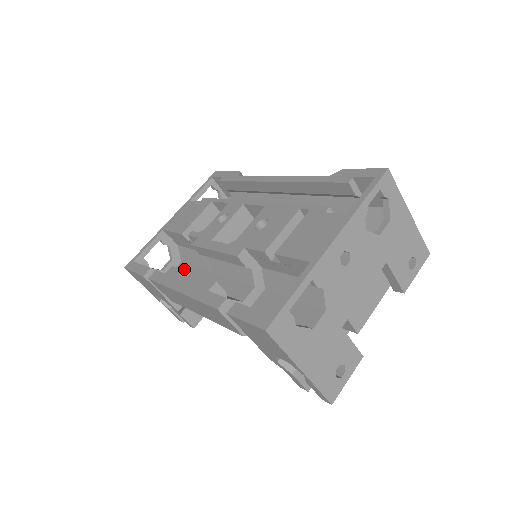
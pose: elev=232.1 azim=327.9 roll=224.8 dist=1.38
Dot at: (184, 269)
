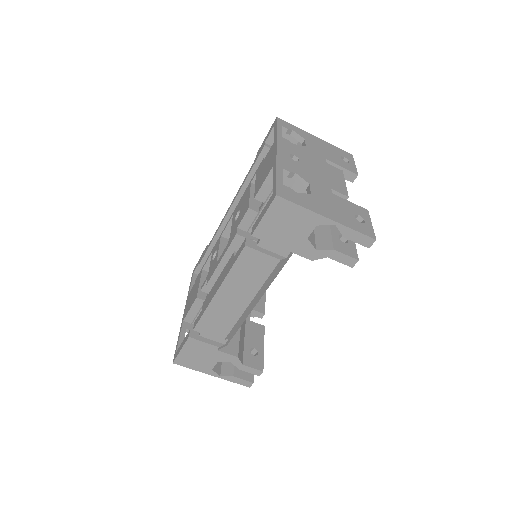
Dot at: occluded
